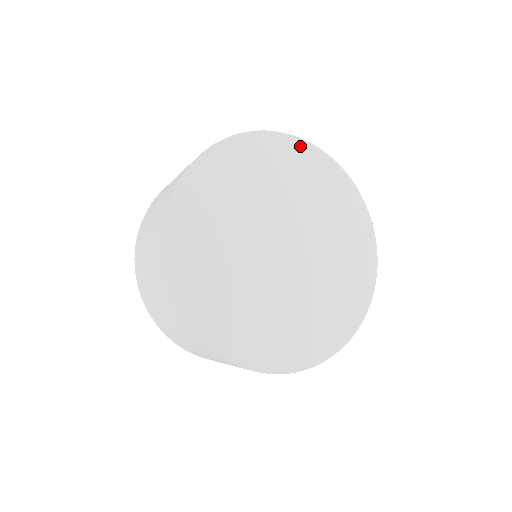
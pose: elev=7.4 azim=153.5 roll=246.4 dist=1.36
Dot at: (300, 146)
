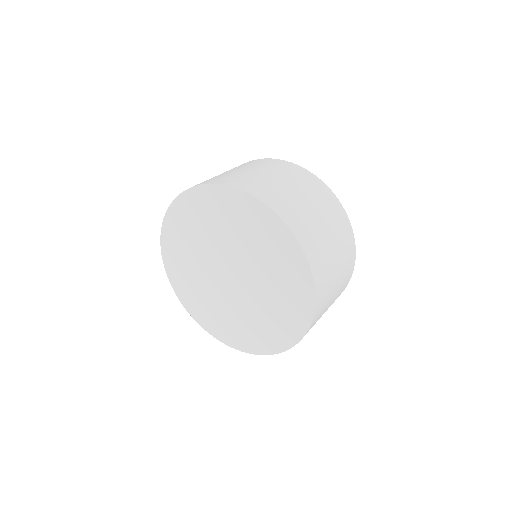
Dot at: (251, 202)
